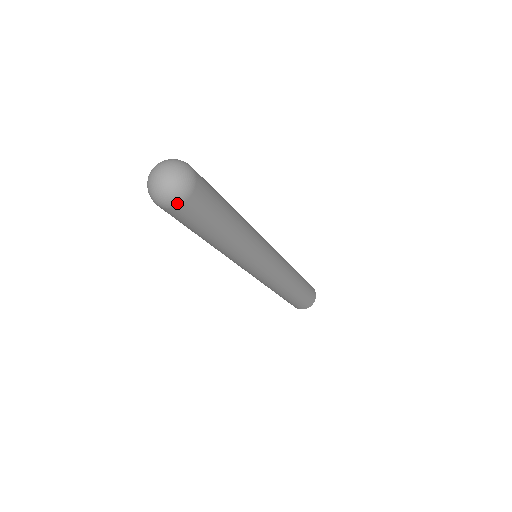
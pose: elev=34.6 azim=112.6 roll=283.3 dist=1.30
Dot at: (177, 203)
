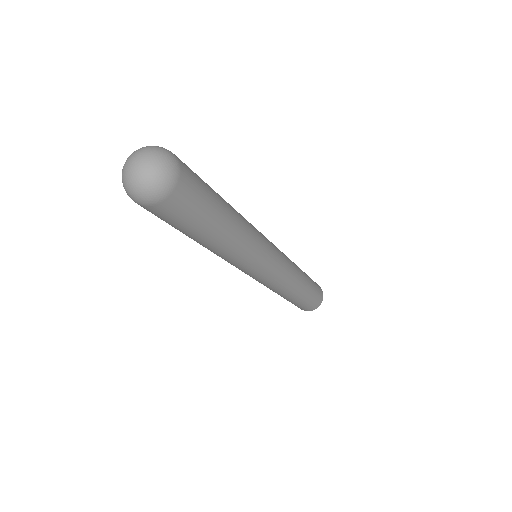
Dot at: (165, 193)
